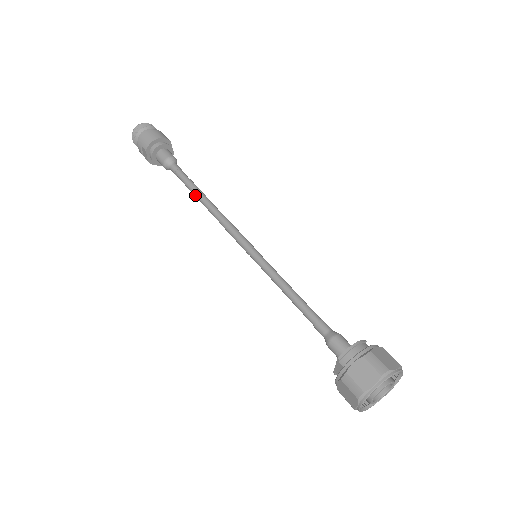
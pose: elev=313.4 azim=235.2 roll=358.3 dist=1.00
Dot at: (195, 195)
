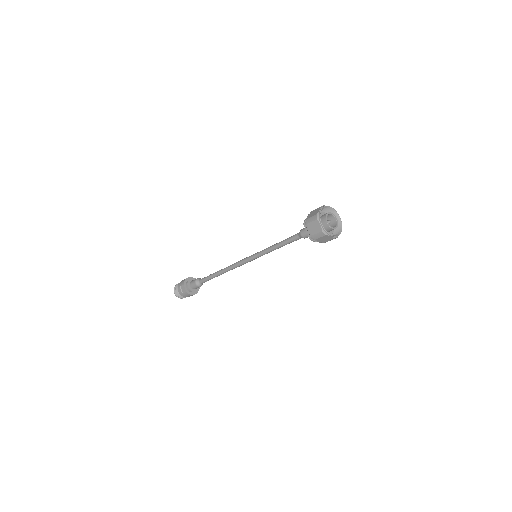
Dot at: (216, 274)
